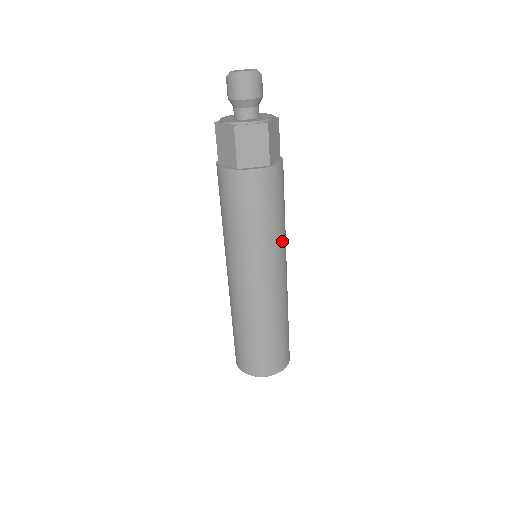
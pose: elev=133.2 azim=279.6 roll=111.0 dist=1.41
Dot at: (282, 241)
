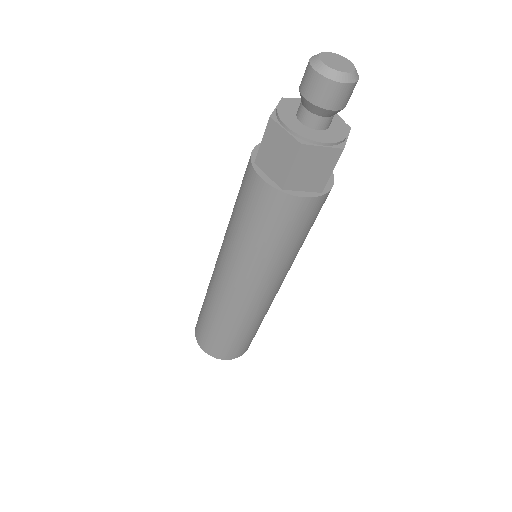
Dot at: (266, 268)
